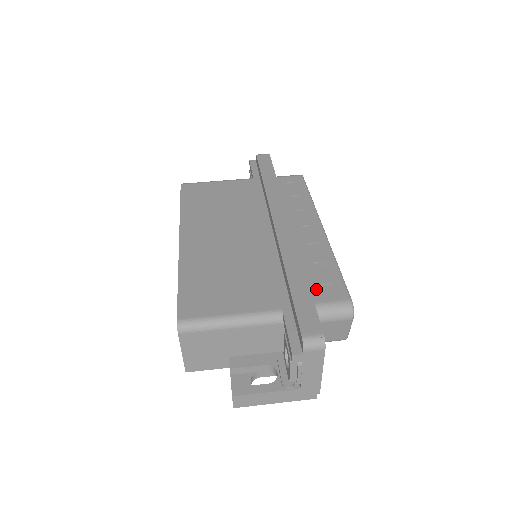
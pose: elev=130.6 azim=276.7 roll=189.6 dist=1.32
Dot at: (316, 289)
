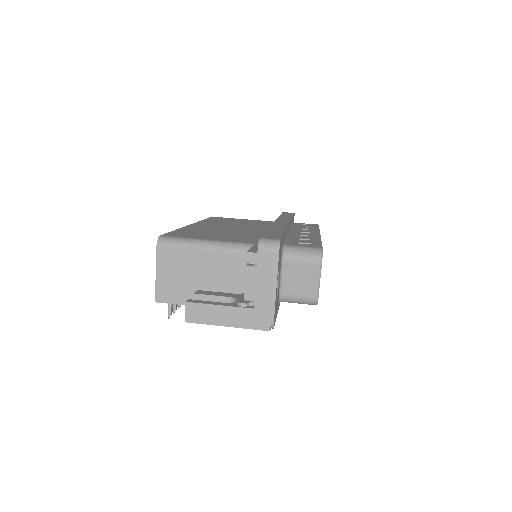
Dot at: (292, 242)
